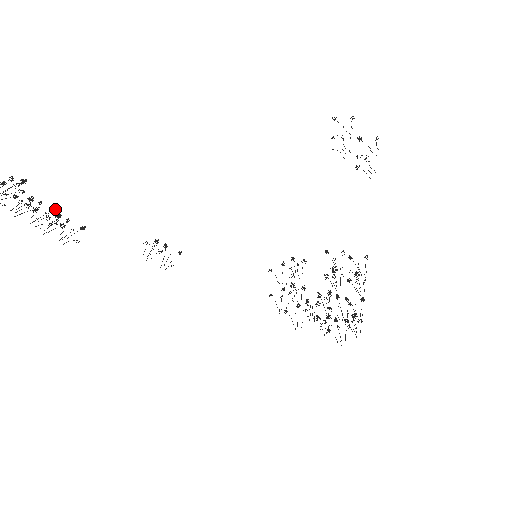
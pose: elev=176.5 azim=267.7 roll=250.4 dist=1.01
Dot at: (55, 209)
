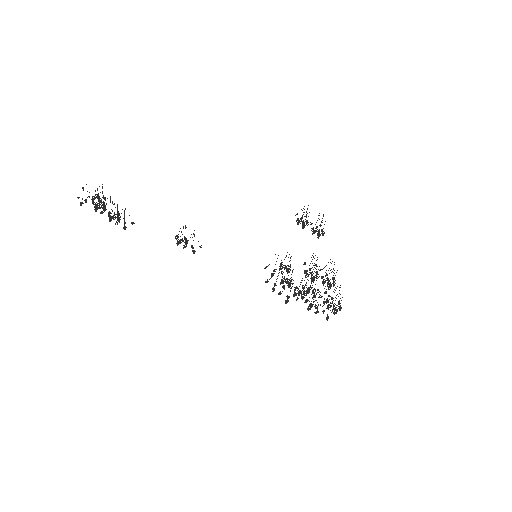
Dot at: (118, 213)
